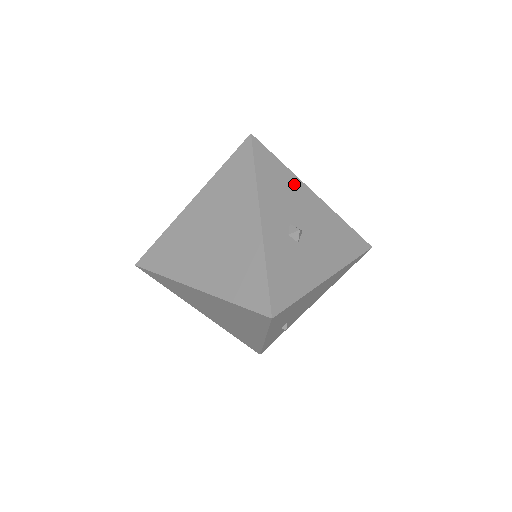
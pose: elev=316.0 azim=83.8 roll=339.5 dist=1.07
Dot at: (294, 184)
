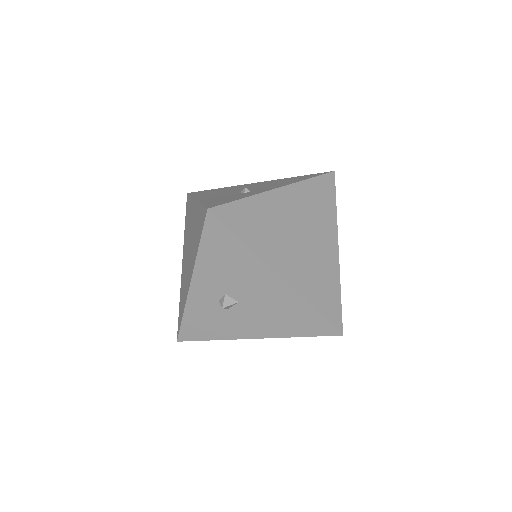
Dot at: (250, 263)
